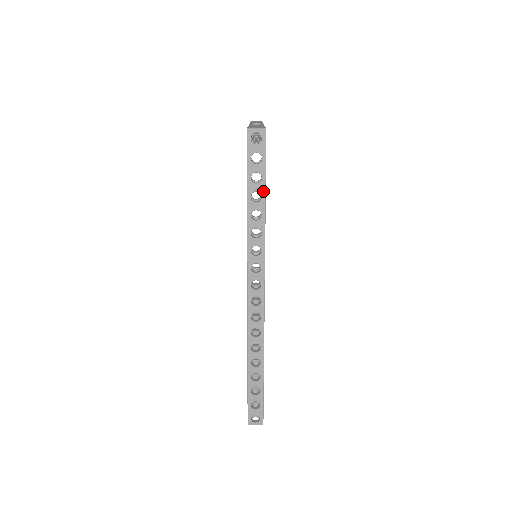
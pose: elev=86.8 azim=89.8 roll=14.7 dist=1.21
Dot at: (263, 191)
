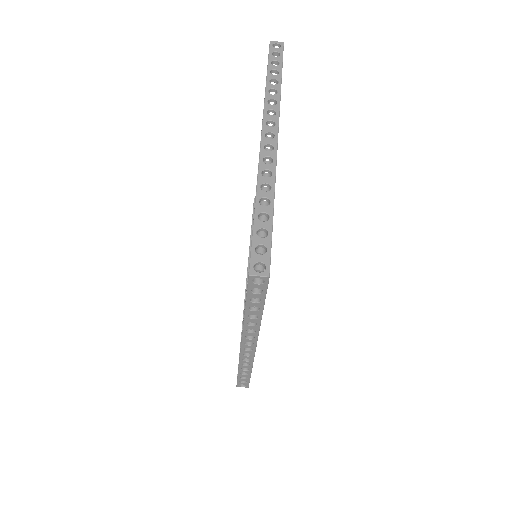
Dot at: (261, 307)
